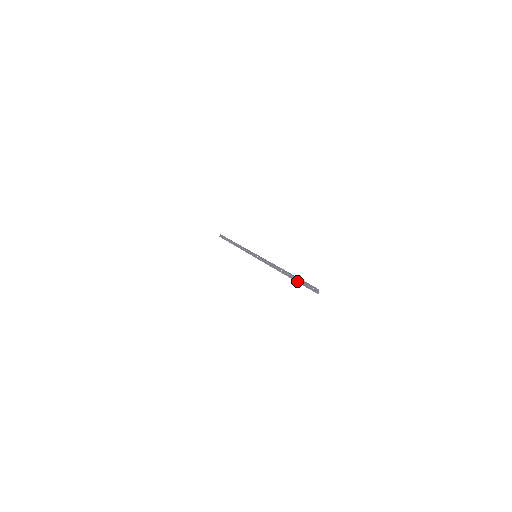
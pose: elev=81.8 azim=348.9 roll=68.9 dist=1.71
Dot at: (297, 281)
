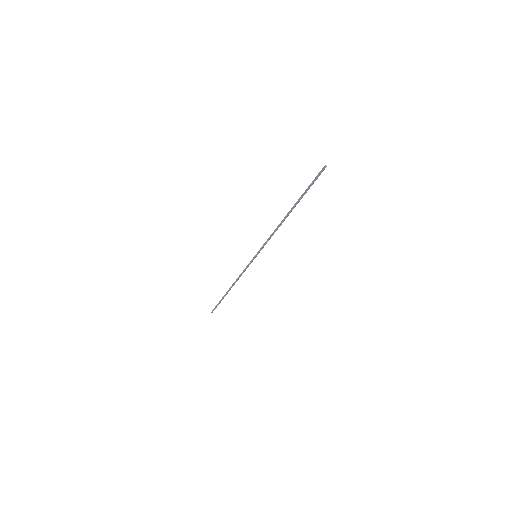
Dot at: (302, 195)
